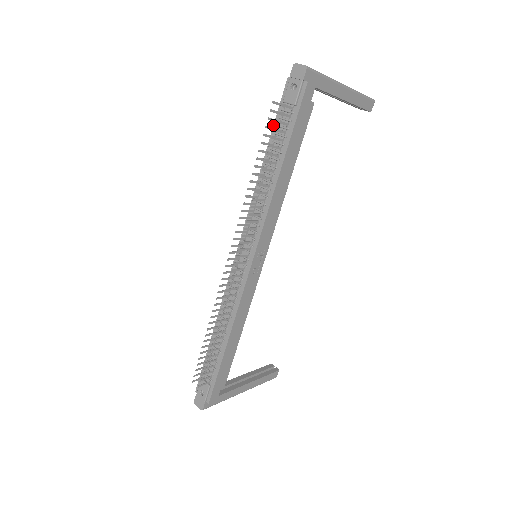
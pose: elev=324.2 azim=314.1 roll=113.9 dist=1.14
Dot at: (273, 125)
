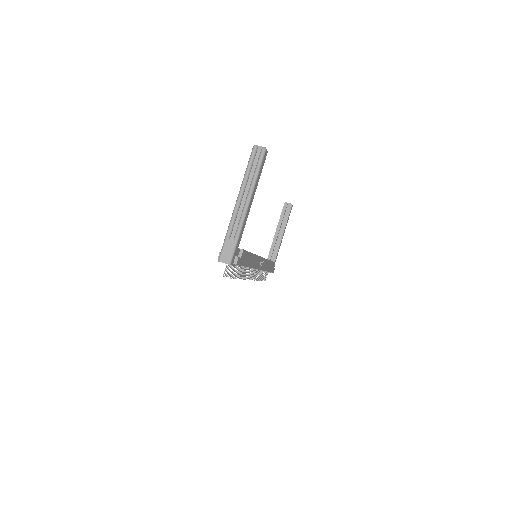
Dot at: occluded
